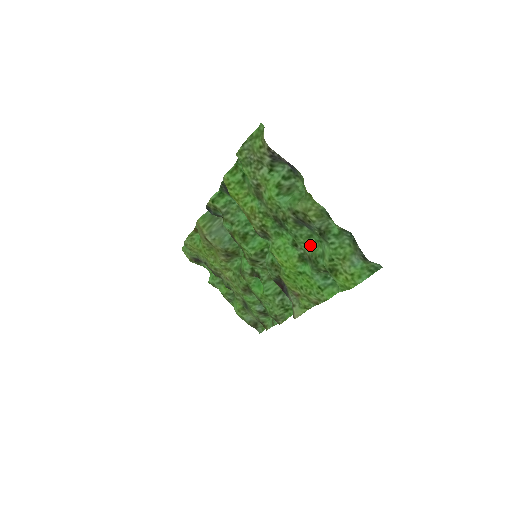
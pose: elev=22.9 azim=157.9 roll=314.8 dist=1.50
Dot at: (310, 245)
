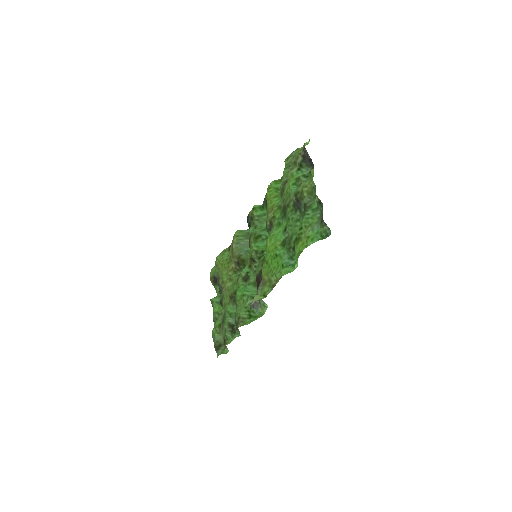
Dot at: (294, 227)
